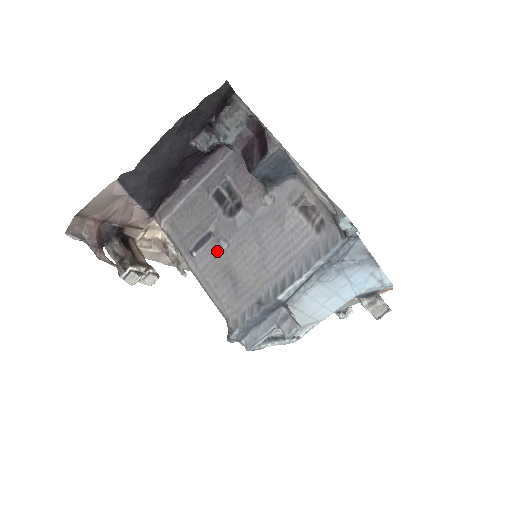
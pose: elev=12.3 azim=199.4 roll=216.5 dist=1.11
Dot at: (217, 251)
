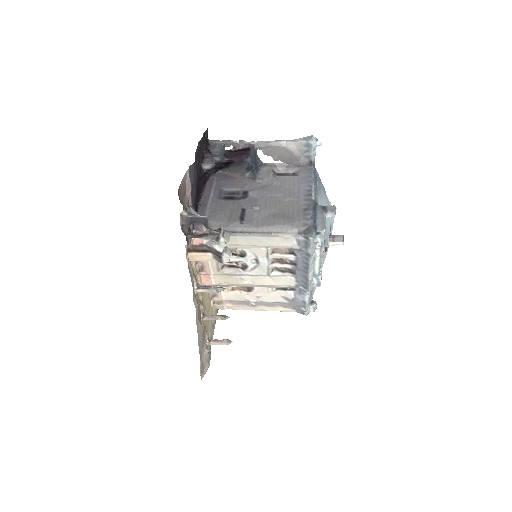
Dot at: (256, 213)
